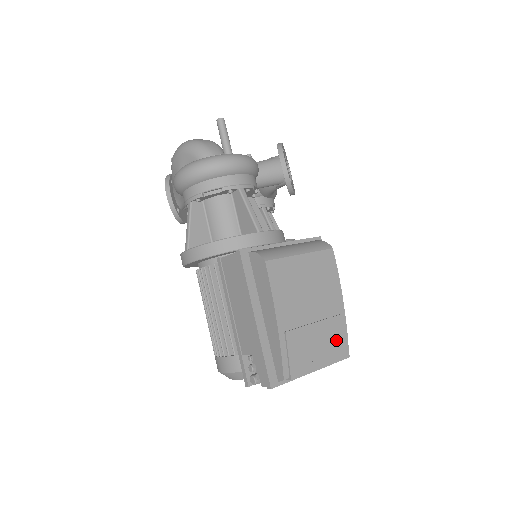
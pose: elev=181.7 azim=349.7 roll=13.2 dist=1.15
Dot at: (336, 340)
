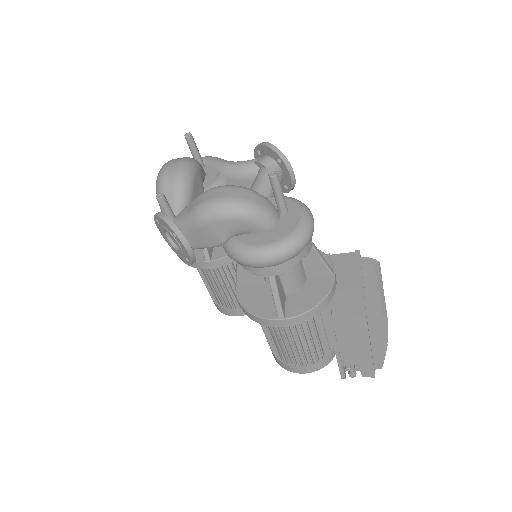
Dot at: occluded
